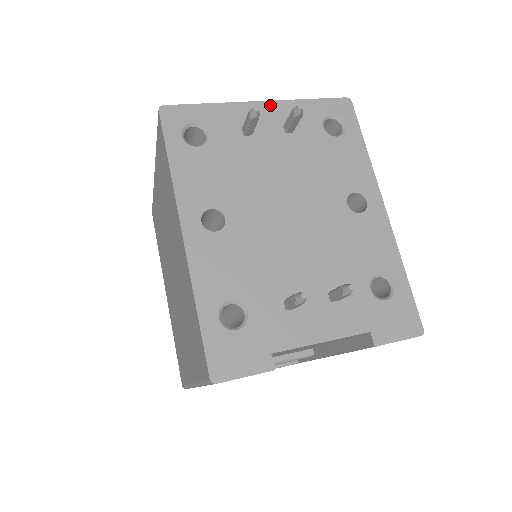
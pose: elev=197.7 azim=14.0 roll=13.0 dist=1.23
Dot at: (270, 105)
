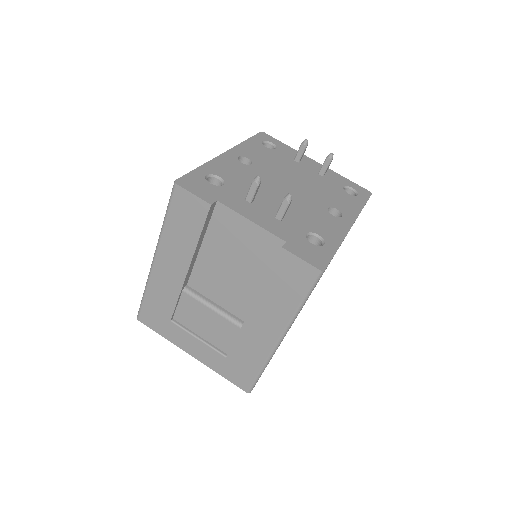
Dot at: (320, 165)
